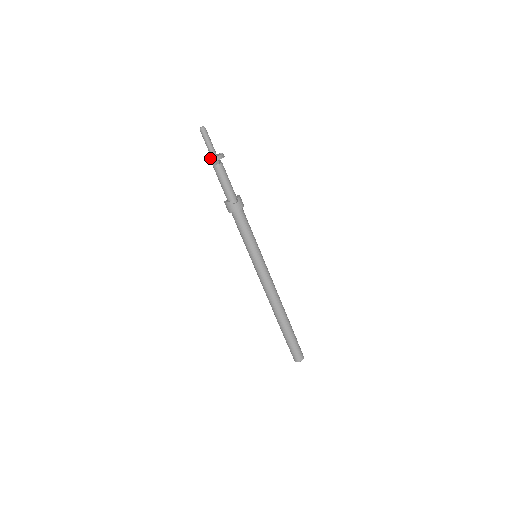
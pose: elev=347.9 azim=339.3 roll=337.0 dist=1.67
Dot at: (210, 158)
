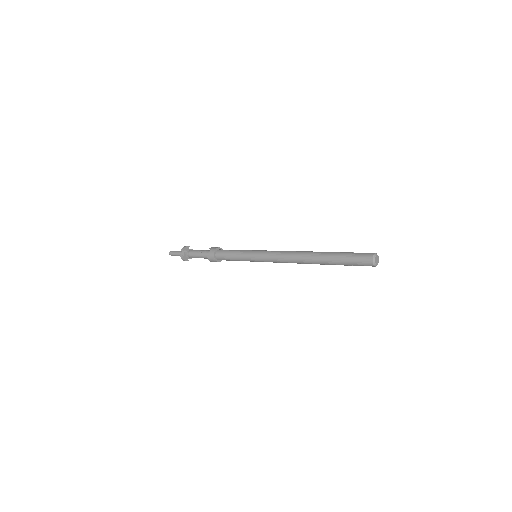
Dot at: (182, 256)
